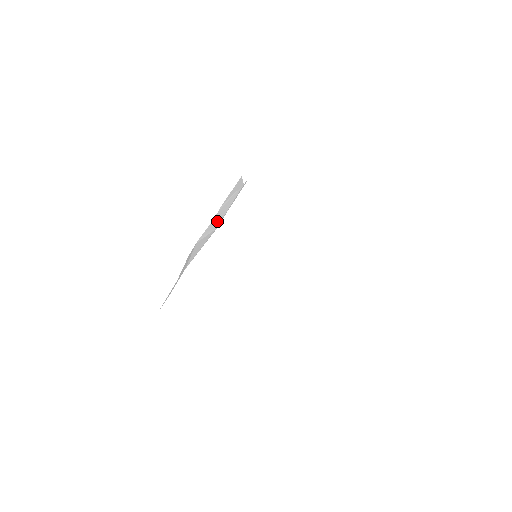
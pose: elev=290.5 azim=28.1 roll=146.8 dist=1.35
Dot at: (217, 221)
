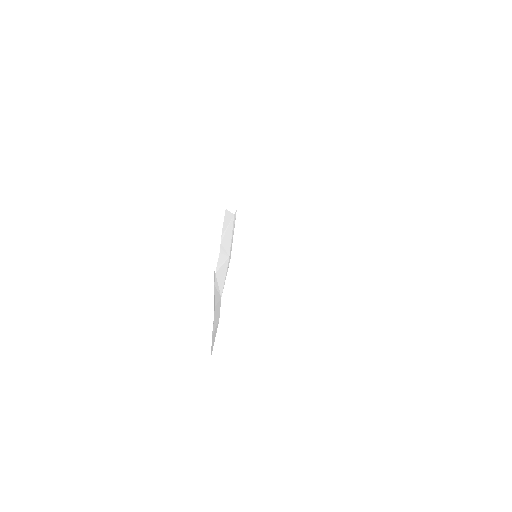
Dot at: (226, 251)
